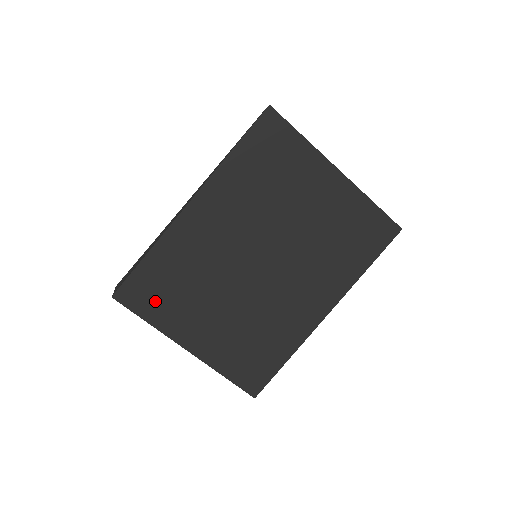
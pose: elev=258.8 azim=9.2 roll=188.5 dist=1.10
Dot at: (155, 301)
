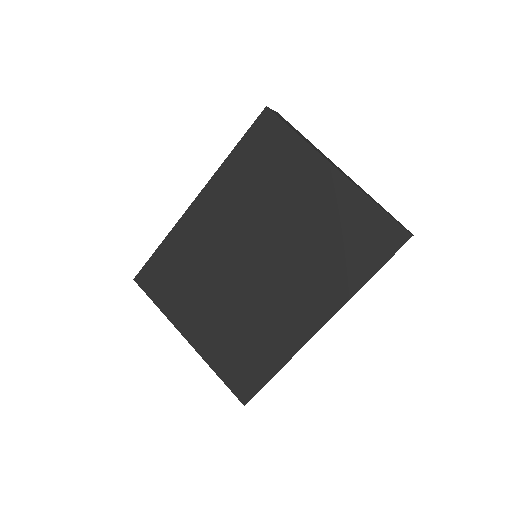
Dot at: (164, 288)
